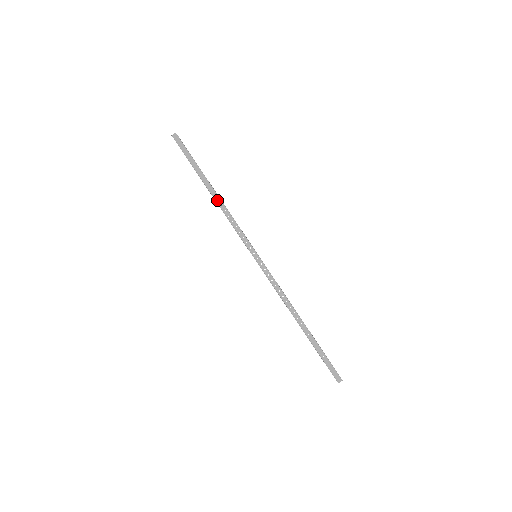
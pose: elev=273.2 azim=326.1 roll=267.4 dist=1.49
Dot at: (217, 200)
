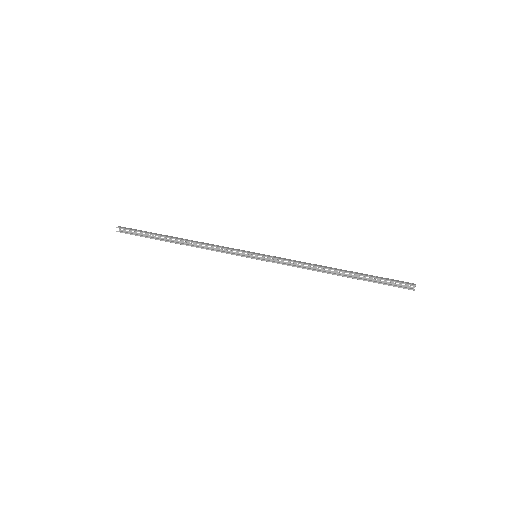
Dot at: (190, 241)
